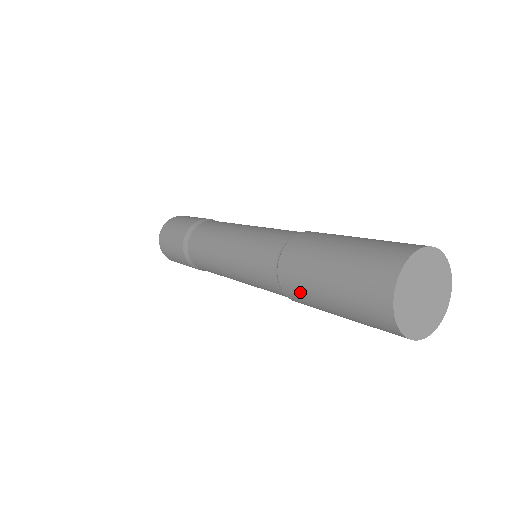
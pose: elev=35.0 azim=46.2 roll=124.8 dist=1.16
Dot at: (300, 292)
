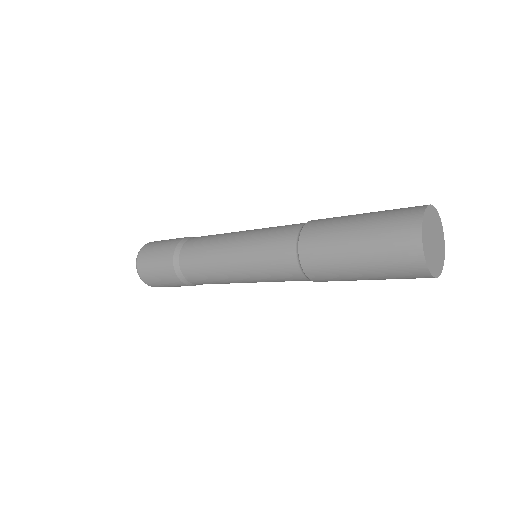
Dot at: (325, 227)
